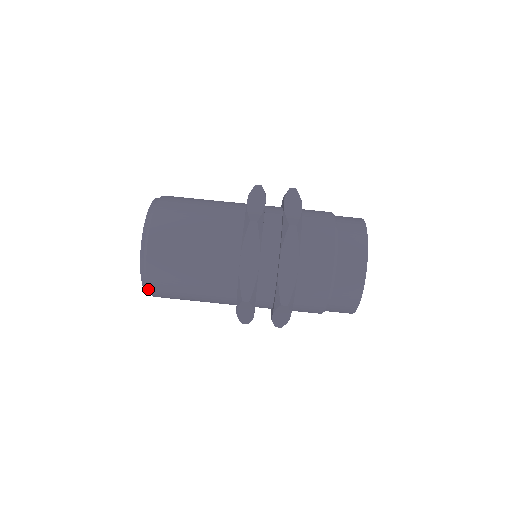
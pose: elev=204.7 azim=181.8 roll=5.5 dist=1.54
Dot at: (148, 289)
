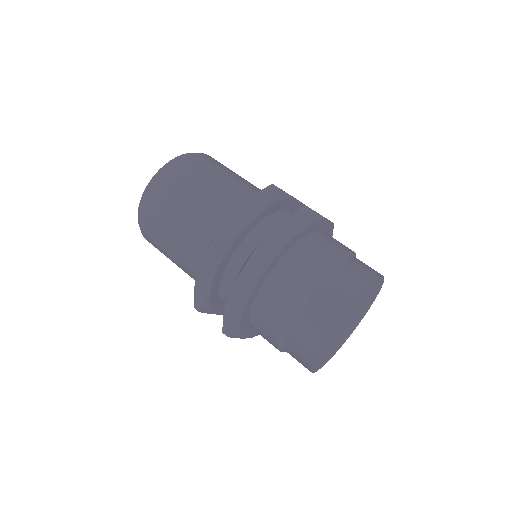
Dot at: occluded
